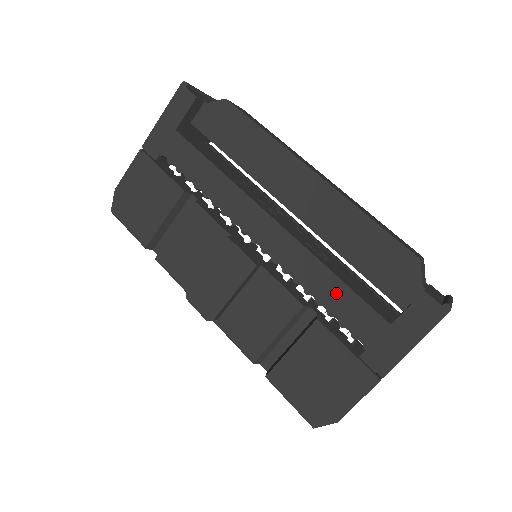
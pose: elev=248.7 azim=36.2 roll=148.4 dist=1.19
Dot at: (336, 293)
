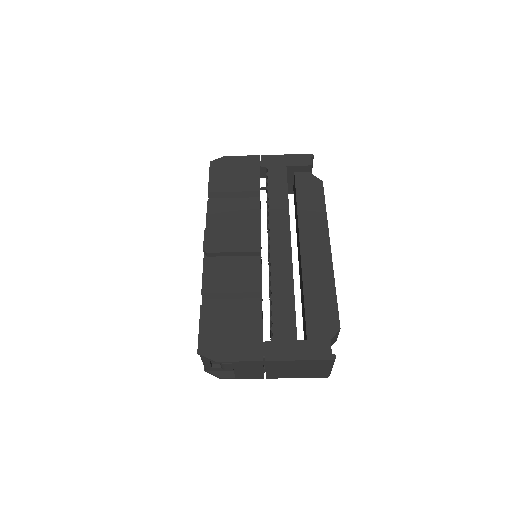
Dot at: (285, 302)
